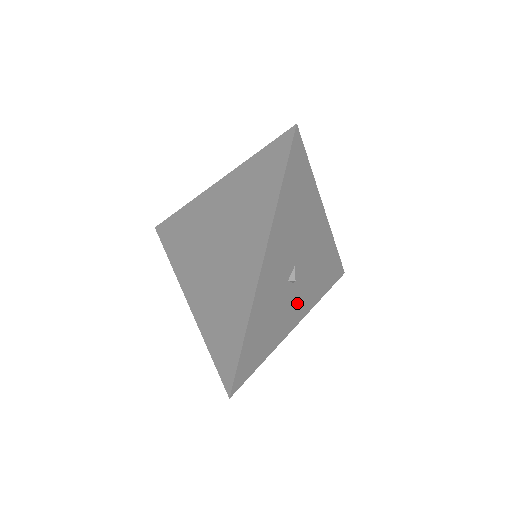
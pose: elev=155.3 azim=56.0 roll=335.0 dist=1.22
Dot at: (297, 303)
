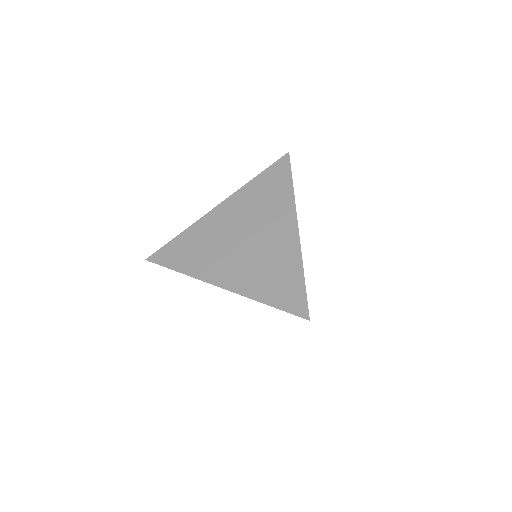
Dot at: occluded
